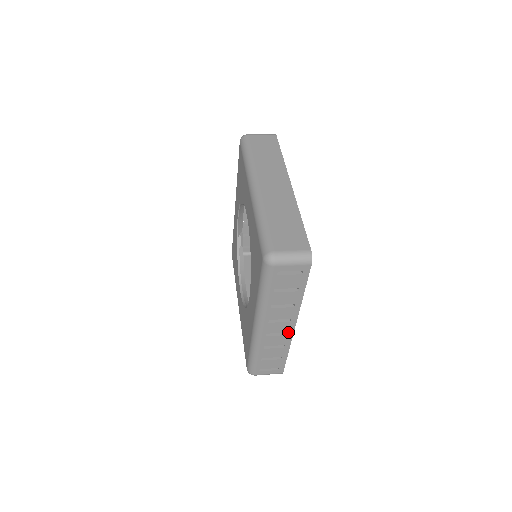
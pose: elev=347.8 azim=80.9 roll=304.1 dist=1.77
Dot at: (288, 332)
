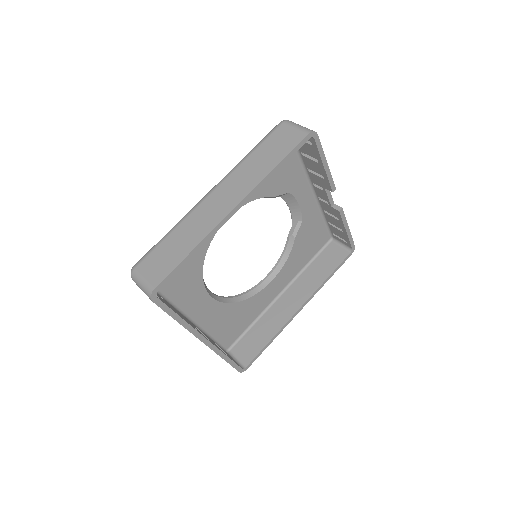
Dot at: occluded
